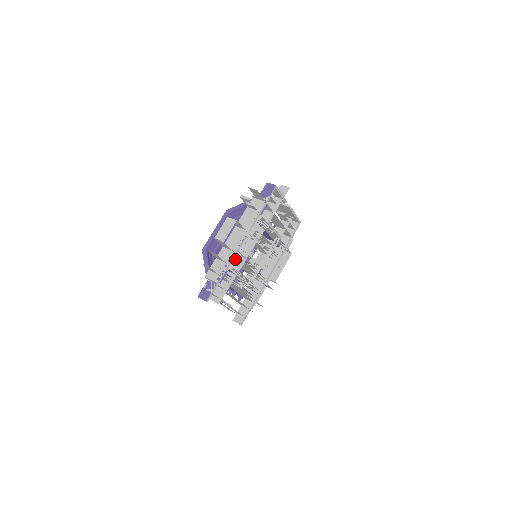
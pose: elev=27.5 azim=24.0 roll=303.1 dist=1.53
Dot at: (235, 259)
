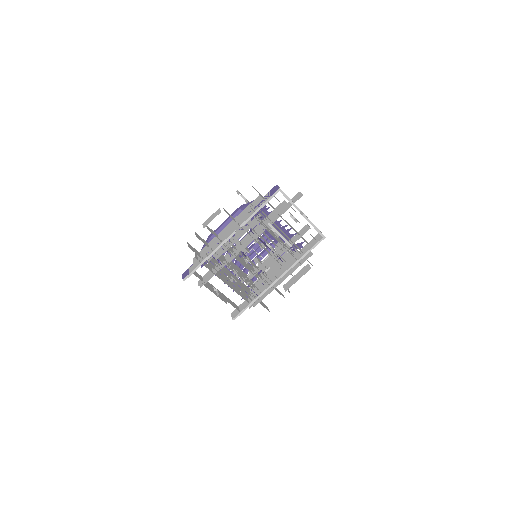
Dot at: (222, 250)
